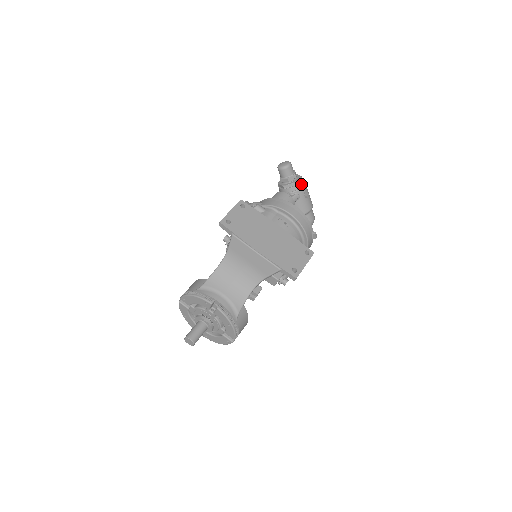
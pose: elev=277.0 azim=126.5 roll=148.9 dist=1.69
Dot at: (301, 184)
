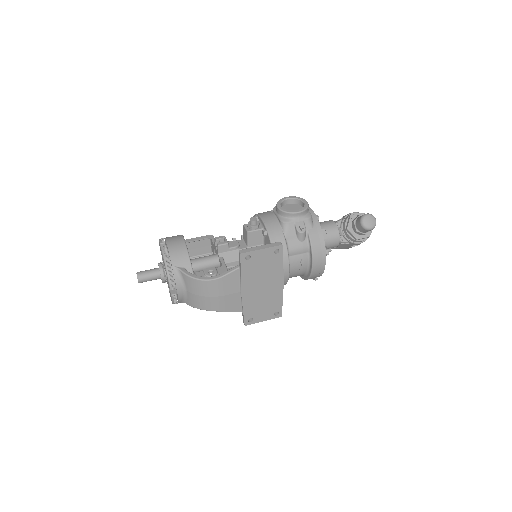
Dot at: (361, 241)
